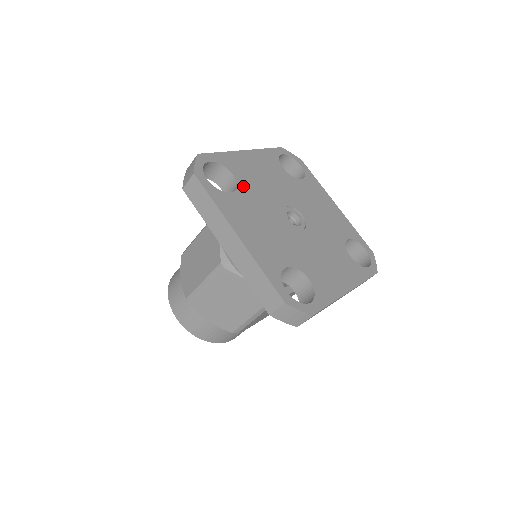
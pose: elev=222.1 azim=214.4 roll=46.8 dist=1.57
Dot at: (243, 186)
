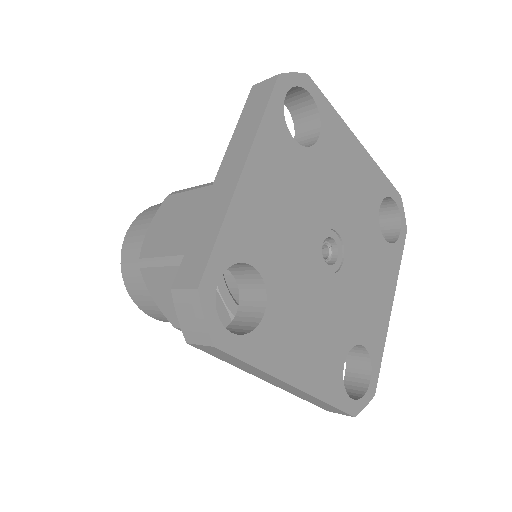
Dot at: (270, 275)
